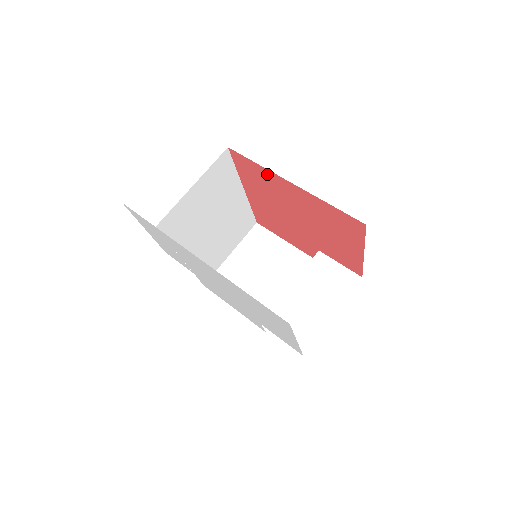
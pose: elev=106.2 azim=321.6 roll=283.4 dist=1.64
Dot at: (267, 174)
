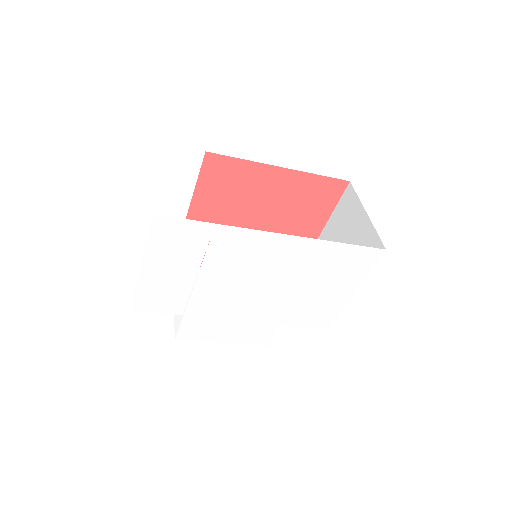
Dot at: (250, 169)
